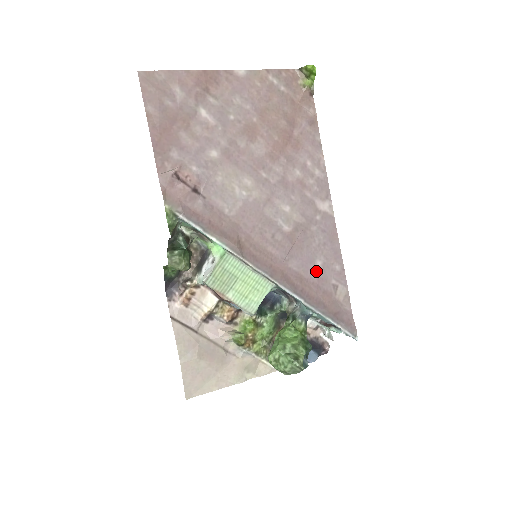
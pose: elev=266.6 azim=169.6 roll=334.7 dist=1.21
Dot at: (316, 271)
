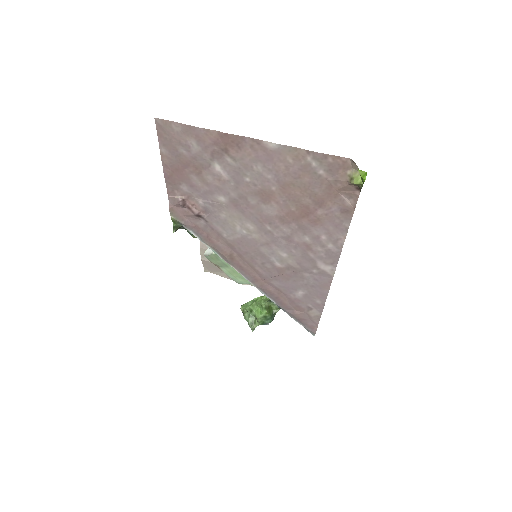
Dot at: (296, 294)
